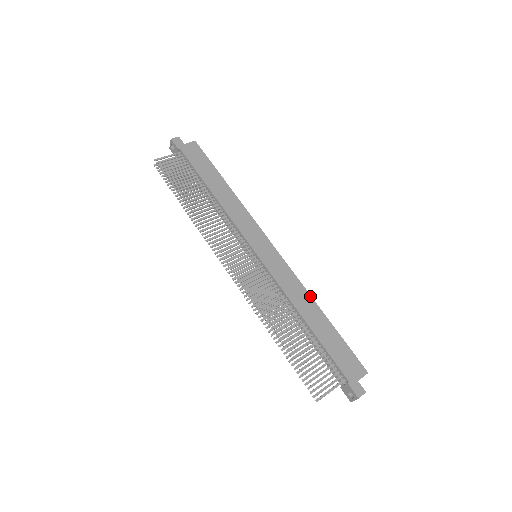
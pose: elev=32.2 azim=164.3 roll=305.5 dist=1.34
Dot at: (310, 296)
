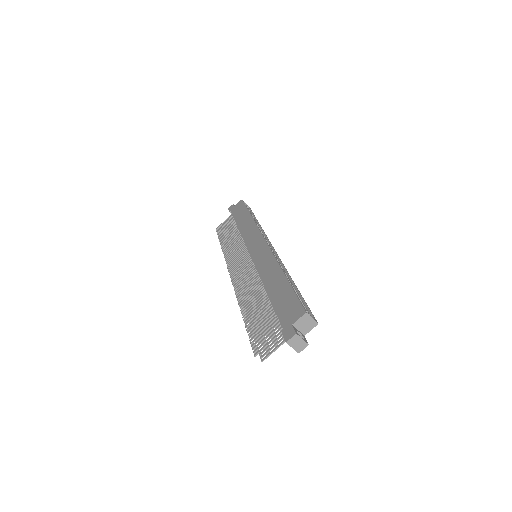
Dot at: (278, 265)
